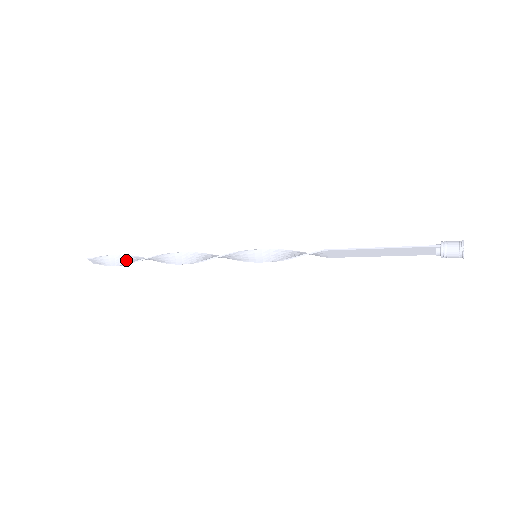
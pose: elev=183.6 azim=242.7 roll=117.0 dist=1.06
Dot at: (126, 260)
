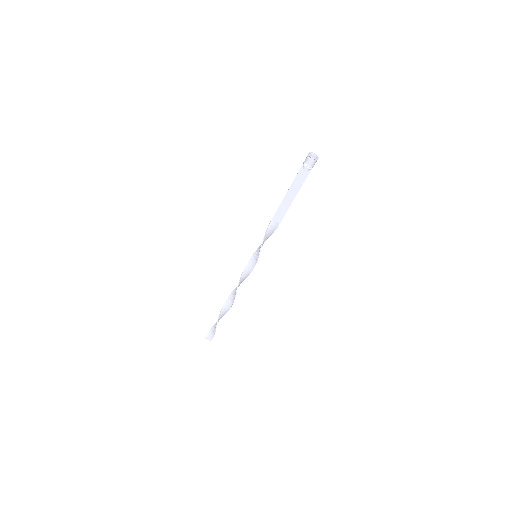
Dot at: (218, 321)
